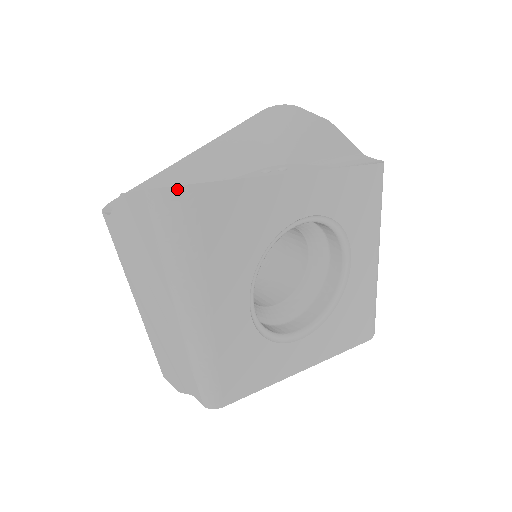
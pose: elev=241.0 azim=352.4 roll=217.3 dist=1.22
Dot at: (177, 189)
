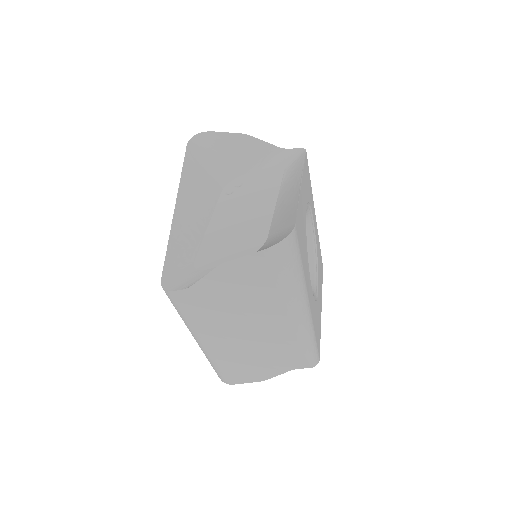
Dot at: (290, 235)
